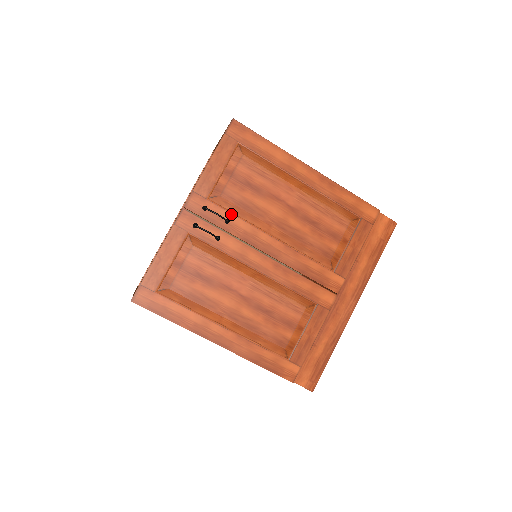
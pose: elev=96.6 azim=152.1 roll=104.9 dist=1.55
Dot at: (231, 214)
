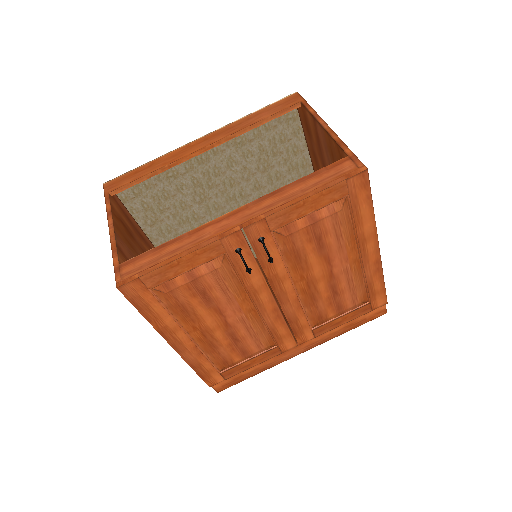
Dot at: (279, 255)
